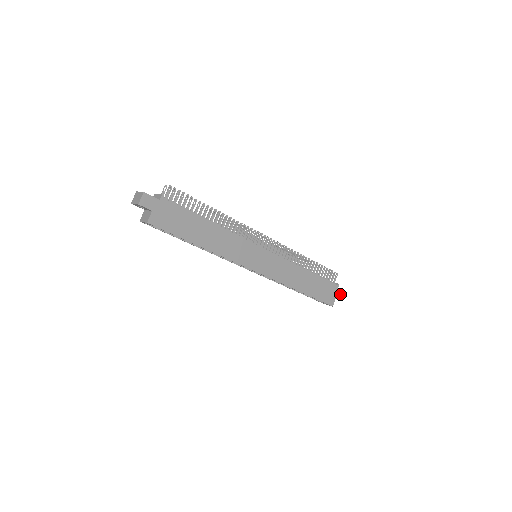
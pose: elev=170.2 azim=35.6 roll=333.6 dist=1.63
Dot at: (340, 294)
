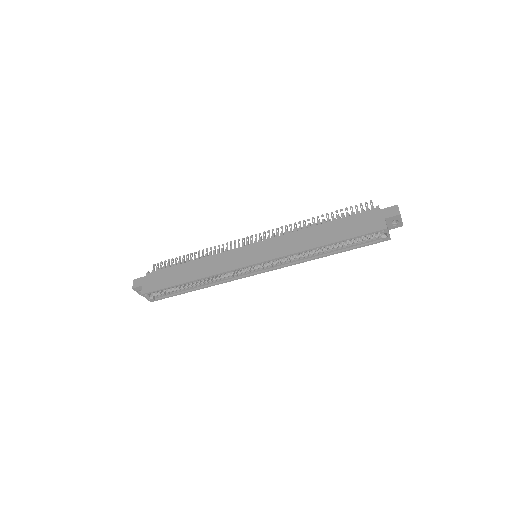
Dot at: (389, 212)
